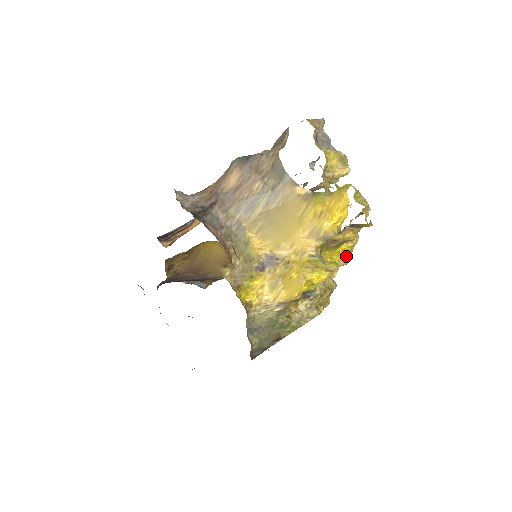
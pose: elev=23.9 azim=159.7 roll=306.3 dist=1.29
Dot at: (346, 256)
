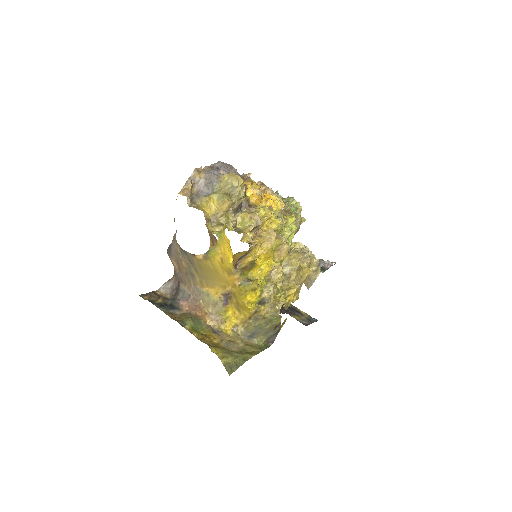
Dot at: (282, 248)
